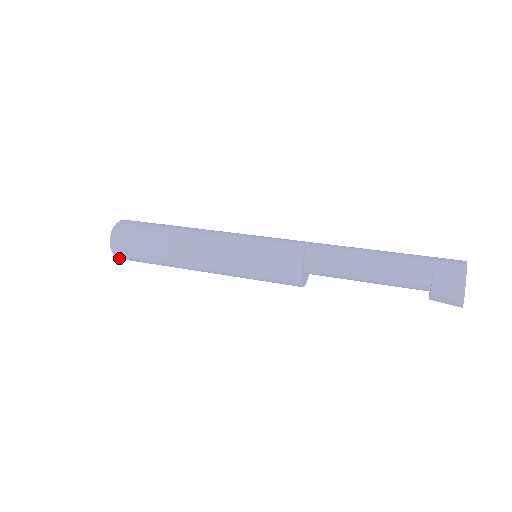
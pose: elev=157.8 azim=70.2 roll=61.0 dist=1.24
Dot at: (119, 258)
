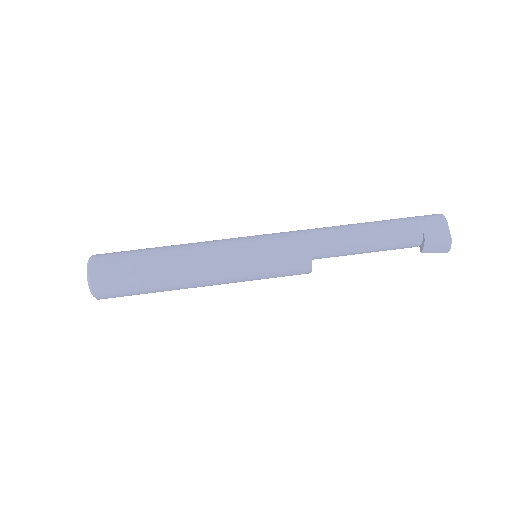
Dot at: (99, 298)
